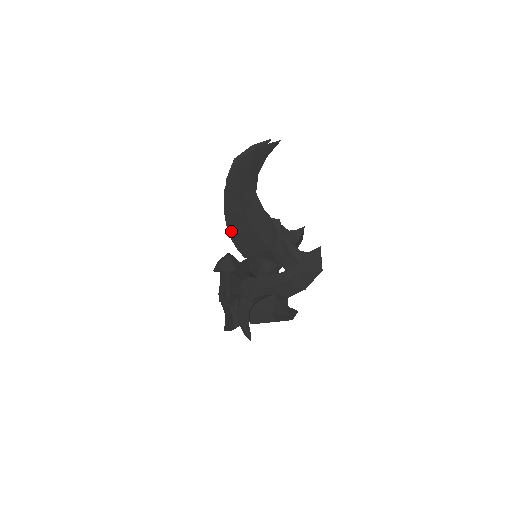
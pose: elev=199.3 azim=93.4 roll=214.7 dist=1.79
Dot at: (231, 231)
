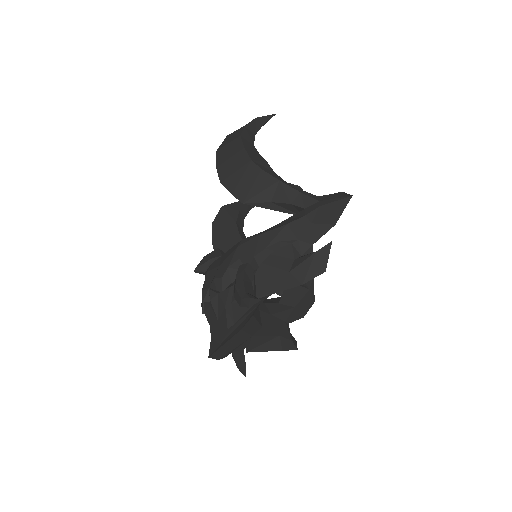
Dot at: (225, 178)
